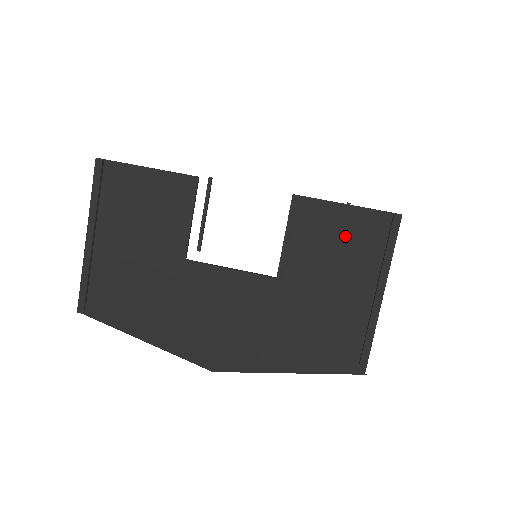
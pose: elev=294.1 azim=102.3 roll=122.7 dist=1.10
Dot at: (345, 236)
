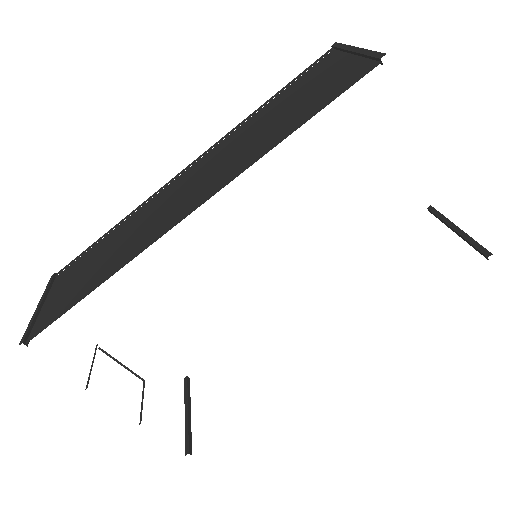
Dot at: occluded
